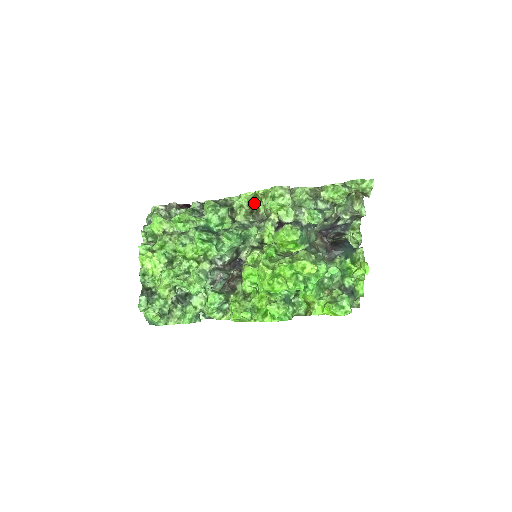
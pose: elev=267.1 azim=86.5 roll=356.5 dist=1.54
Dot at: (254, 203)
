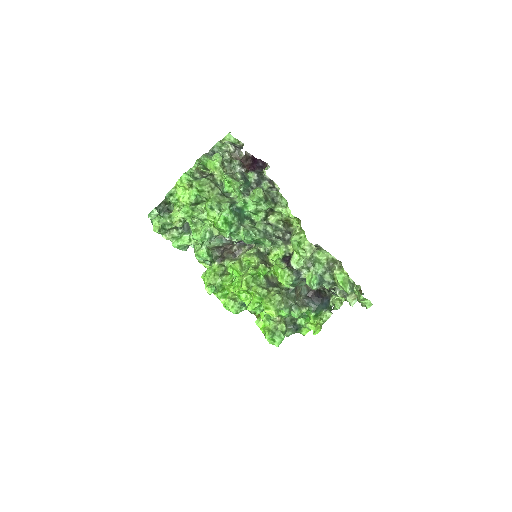
Dot at: (292, 219)
